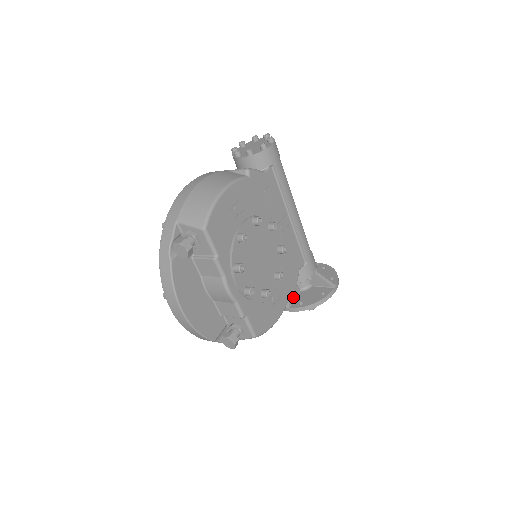
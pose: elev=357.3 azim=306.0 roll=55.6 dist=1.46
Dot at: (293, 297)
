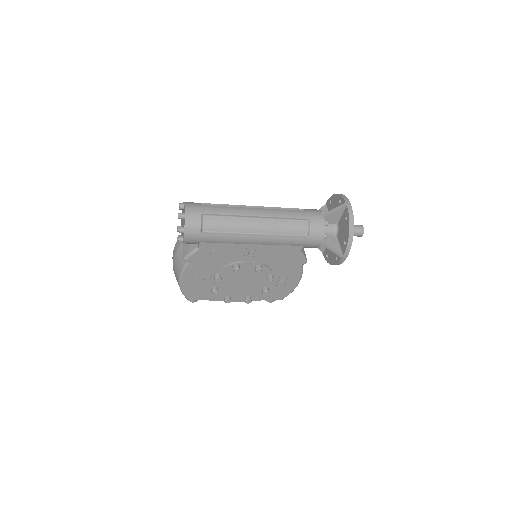
Dot at: (323, 246)
